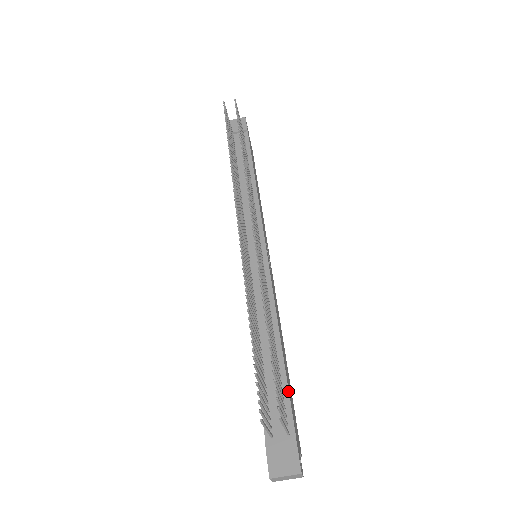
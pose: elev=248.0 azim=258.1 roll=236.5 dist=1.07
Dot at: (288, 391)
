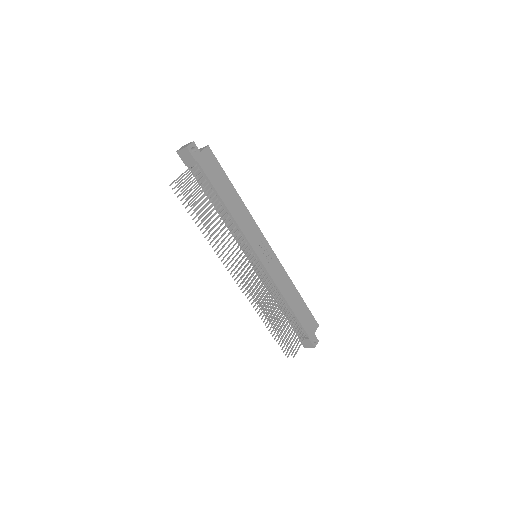
Dot at: (299, 323)
